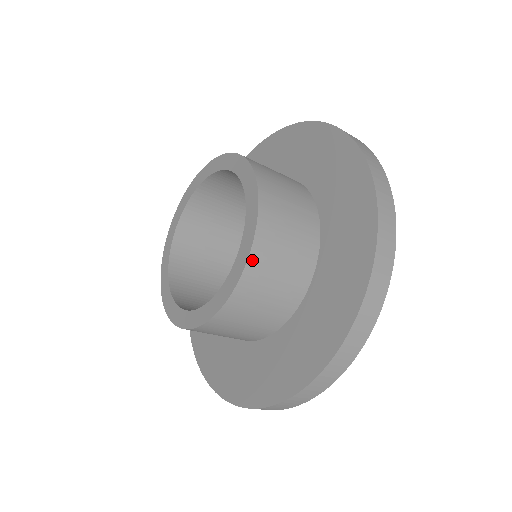
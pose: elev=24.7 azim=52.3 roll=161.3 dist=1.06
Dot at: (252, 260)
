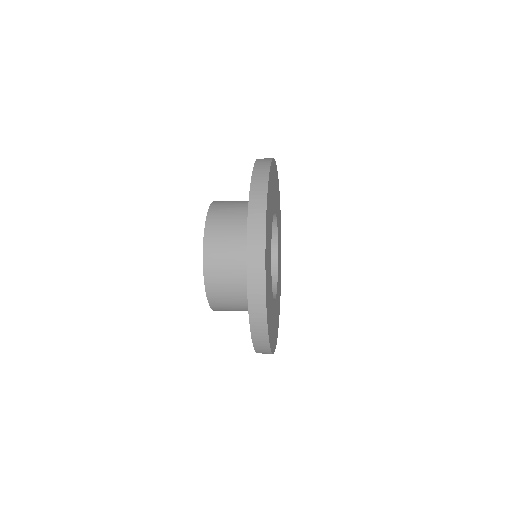
Dot at: (207, 284)
